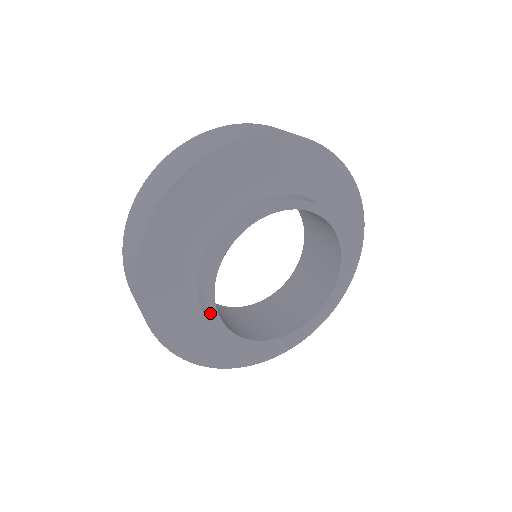
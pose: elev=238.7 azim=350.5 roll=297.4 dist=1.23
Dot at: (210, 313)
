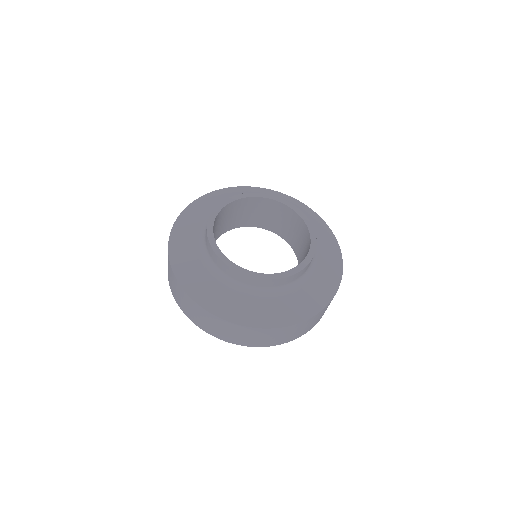
Dot at: (237, 270)
